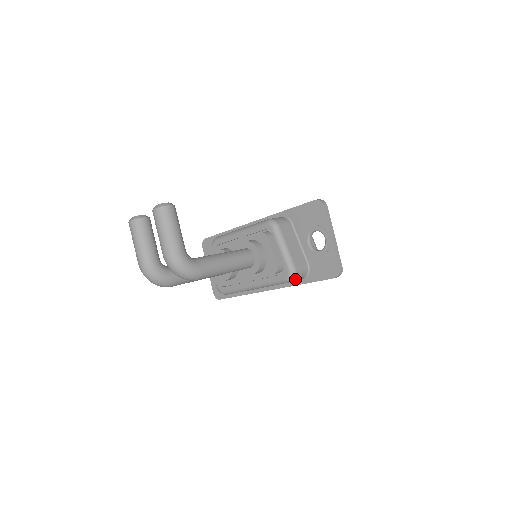
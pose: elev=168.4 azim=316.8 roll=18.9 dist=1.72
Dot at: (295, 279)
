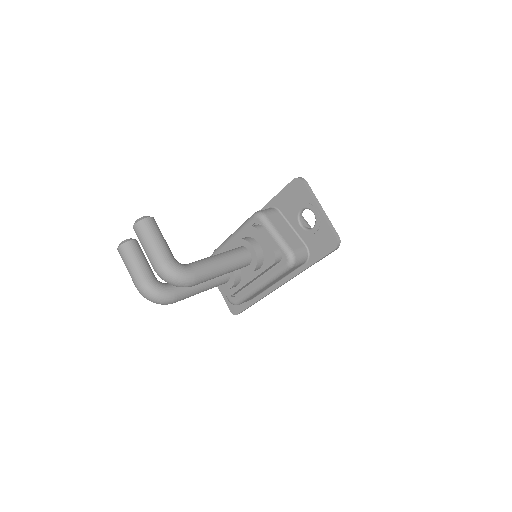
Dot at: (296, 263)
